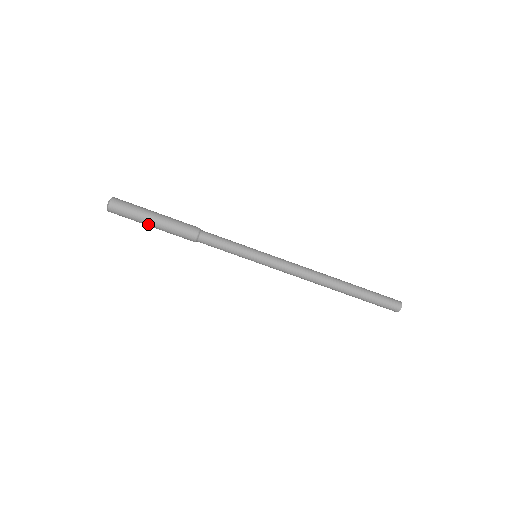
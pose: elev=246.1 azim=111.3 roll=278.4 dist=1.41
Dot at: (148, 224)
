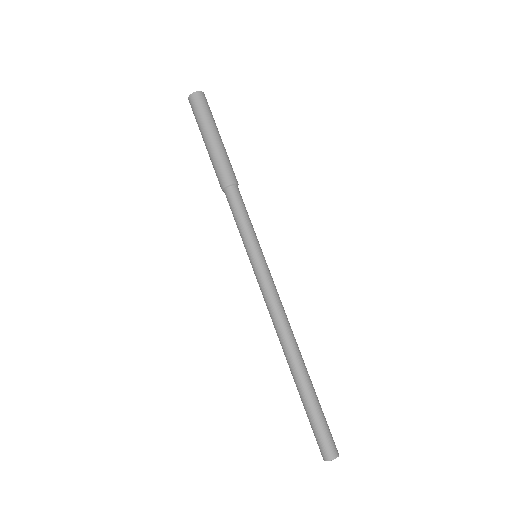
Dot at: (203, 139)
